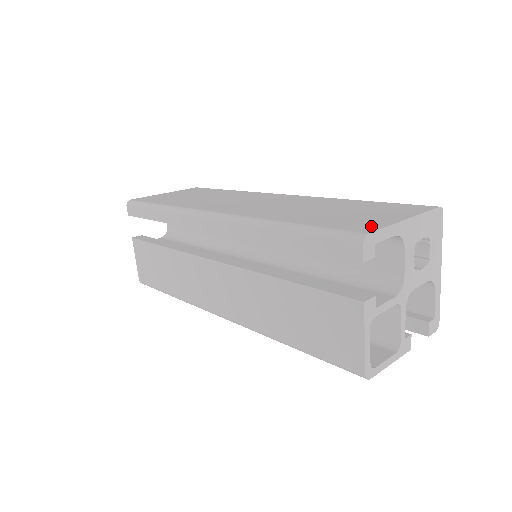
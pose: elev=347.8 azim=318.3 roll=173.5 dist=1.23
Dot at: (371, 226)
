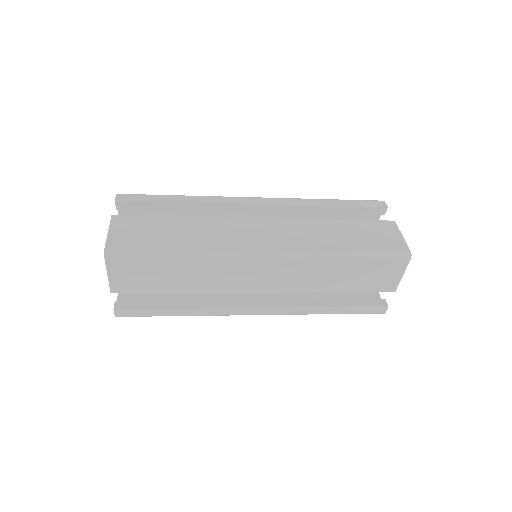
Dot at: occluded
